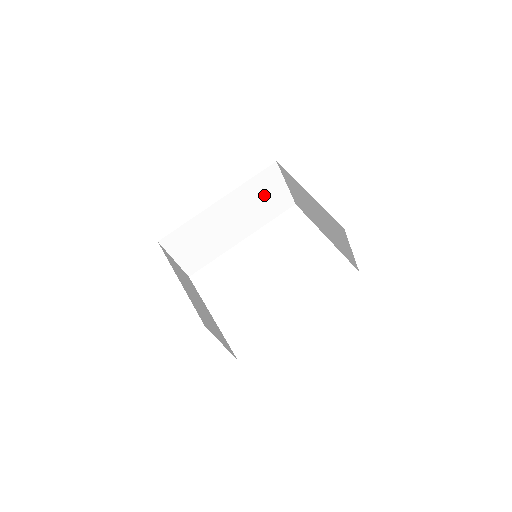
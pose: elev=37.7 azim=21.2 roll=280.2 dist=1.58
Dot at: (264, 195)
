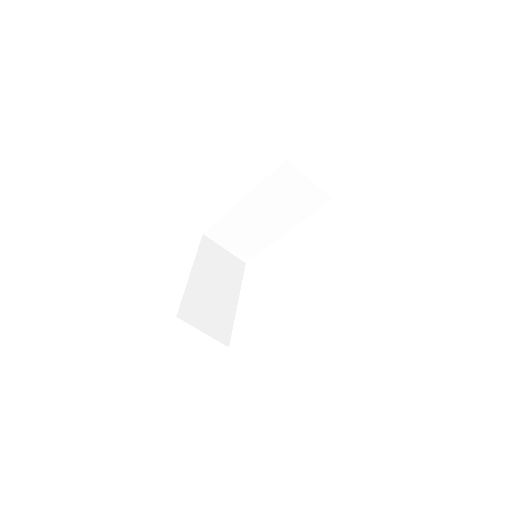
Dot at: (289, 192)
